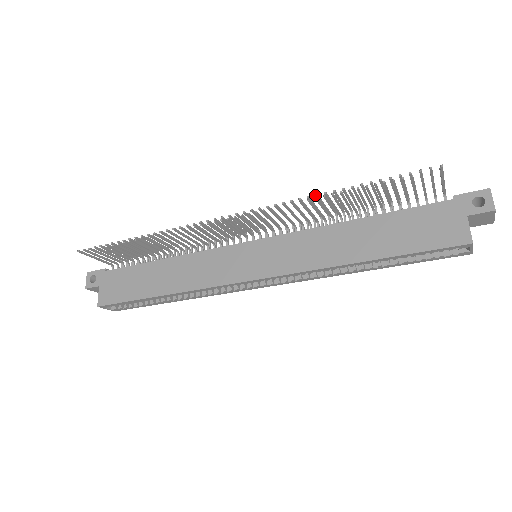
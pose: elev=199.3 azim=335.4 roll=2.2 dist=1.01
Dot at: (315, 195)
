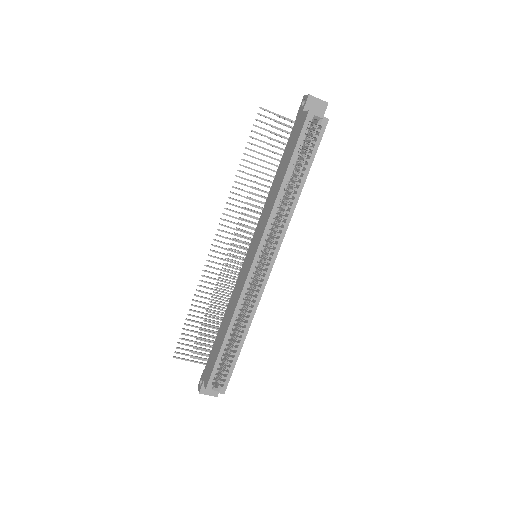
Dot at: occluded
